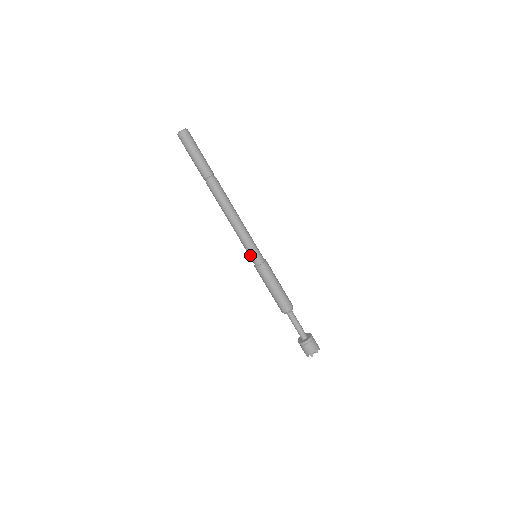
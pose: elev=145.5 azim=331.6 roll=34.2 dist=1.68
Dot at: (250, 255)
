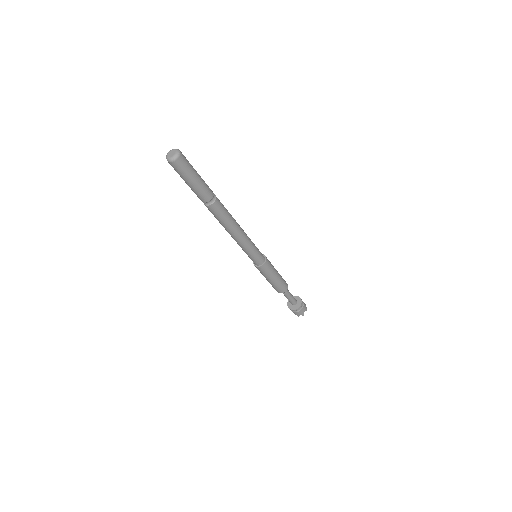
Dot at: (253, 259)
